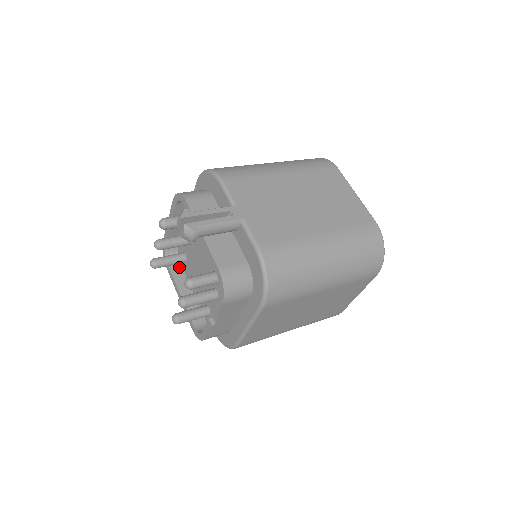
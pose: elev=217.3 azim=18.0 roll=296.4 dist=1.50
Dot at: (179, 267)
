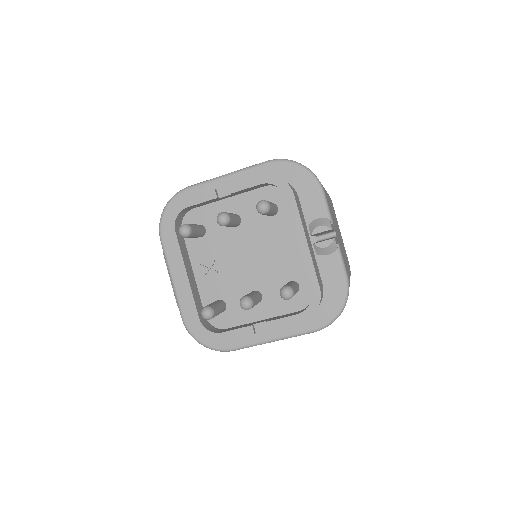
Dot at: (182, 237)
